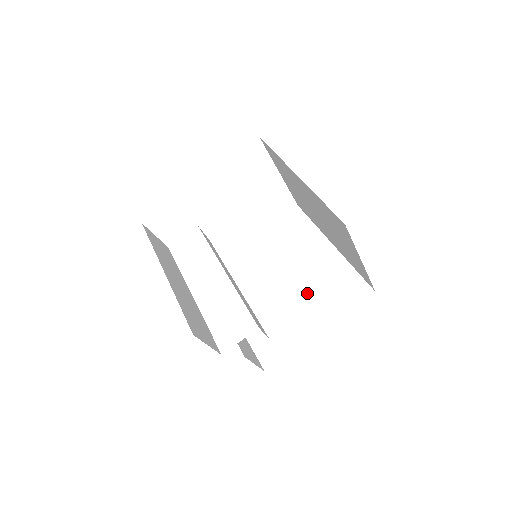
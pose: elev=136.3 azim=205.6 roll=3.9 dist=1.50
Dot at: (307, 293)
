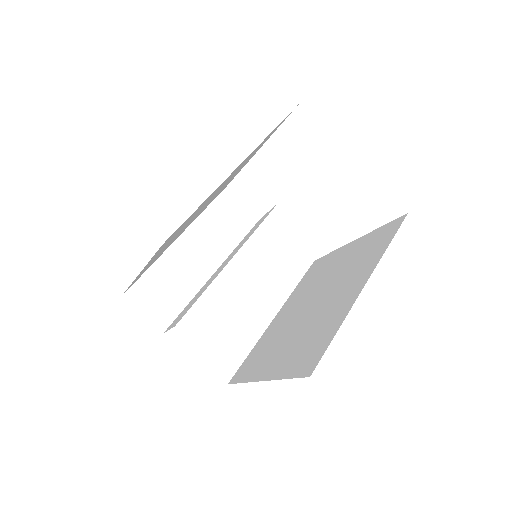
Dot at: (301, 331)
